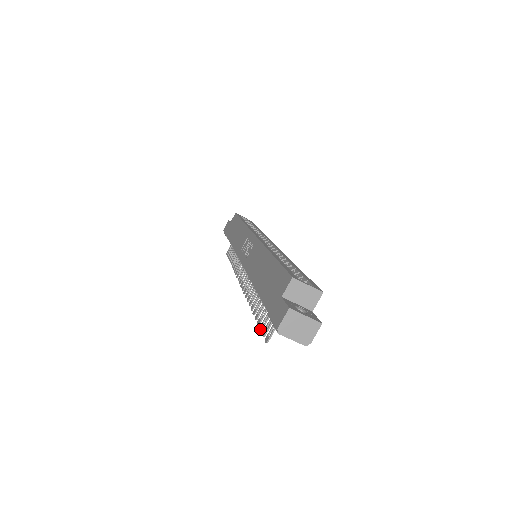
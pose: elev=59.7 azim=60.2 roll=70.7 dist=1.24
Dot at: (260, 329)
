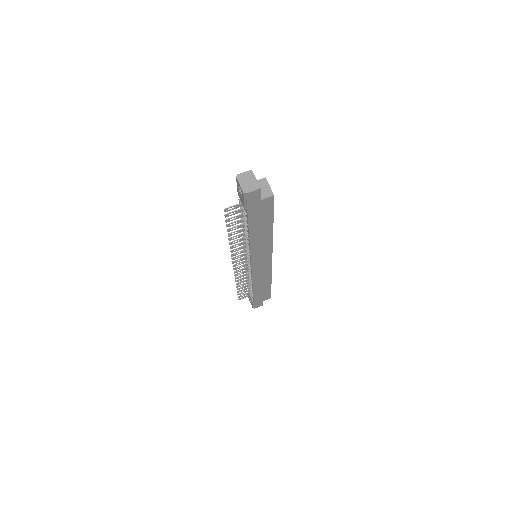
Dot at: (226, 220)
